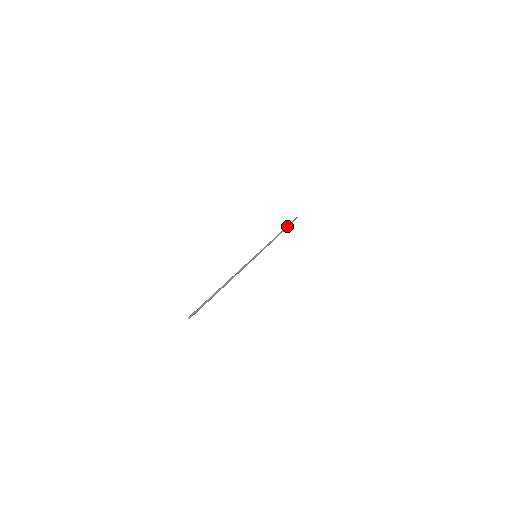
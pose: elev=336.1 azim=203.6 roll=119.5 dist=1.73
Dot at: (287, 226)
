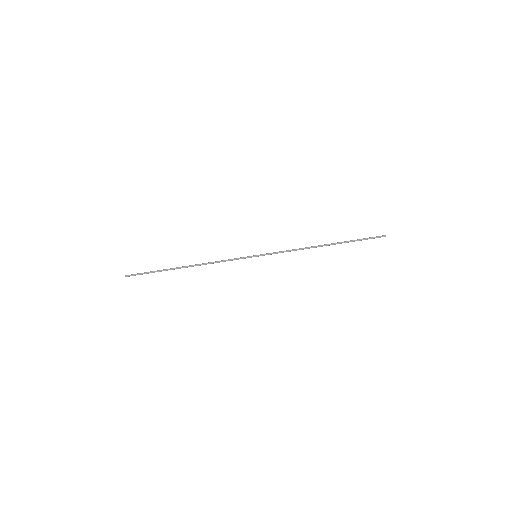
Dot at: occluded
